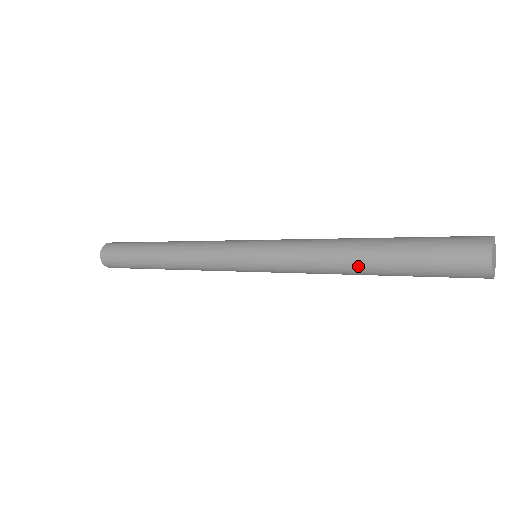
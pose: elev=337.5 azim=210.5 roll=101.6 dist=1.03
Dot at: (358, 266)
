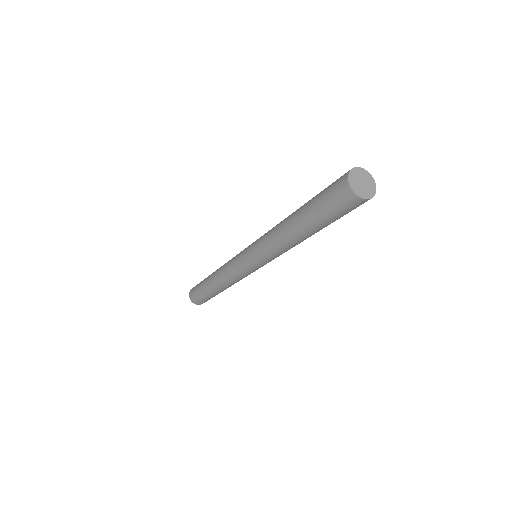
Dot at: (301, 238)
